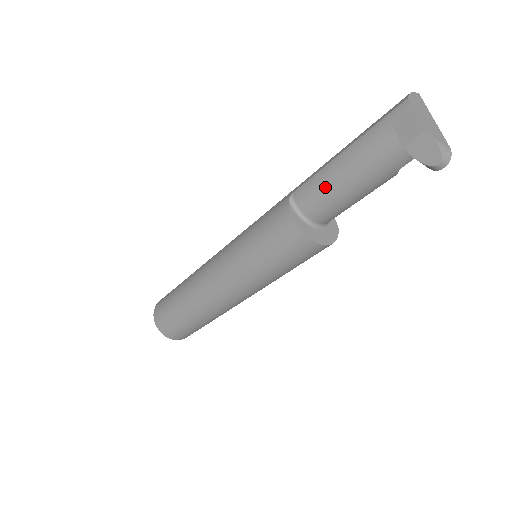
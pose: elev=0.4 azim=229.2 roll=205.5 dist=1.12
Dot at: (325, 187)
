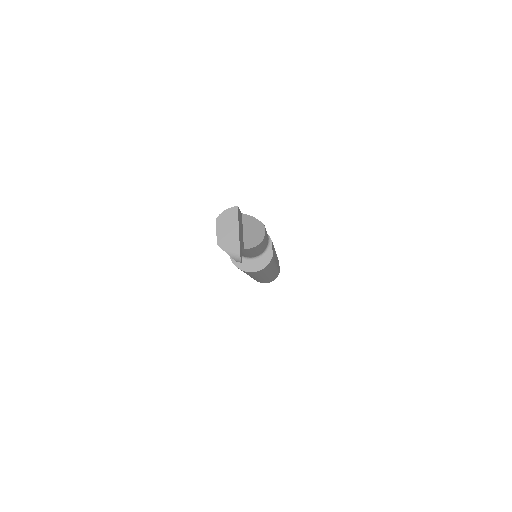
Dot at: occluded
